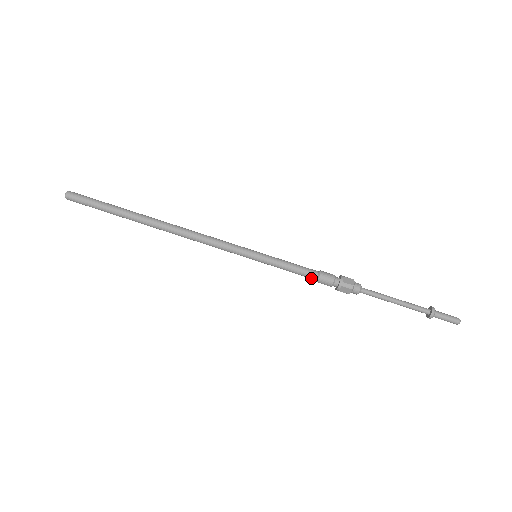
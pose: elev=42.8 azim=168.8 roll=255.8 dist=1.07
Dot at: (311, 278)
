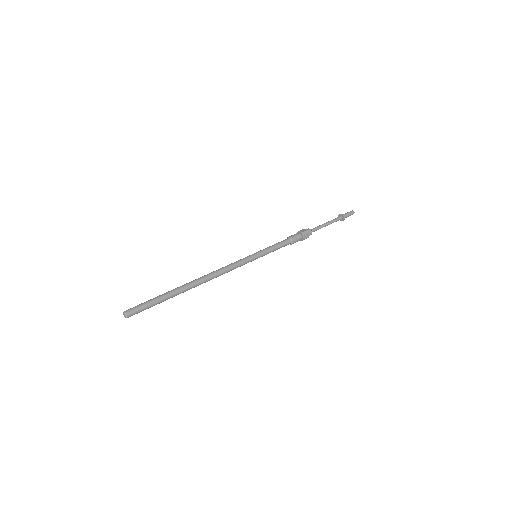
Dot at: (288, 244)
